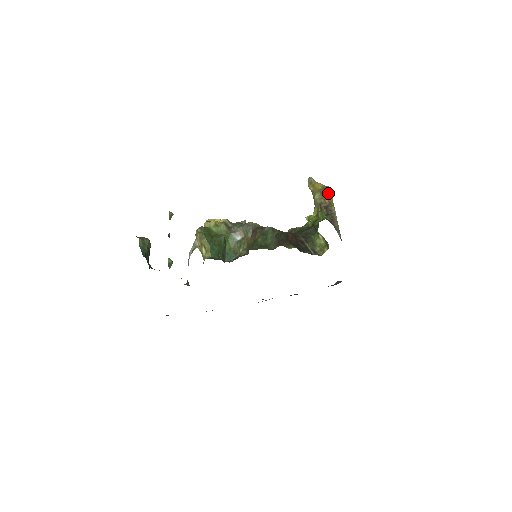
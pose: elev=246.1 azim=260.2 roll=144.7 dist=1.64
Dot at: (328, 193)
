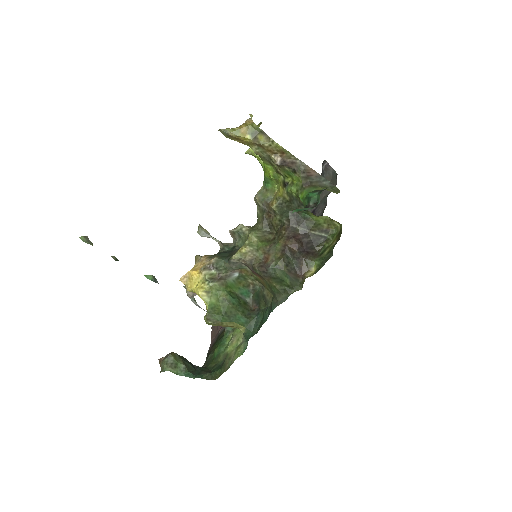
Dot at: (268, 142)
